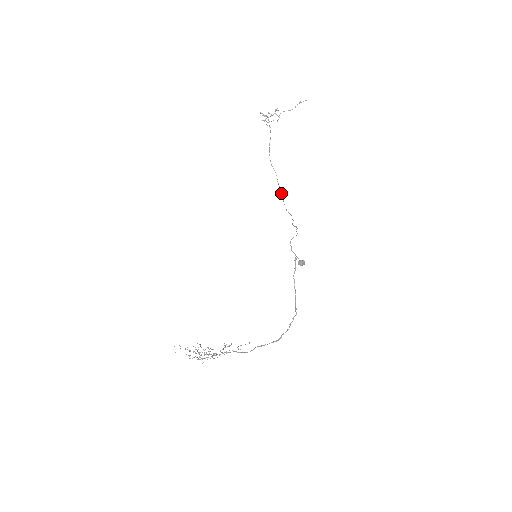
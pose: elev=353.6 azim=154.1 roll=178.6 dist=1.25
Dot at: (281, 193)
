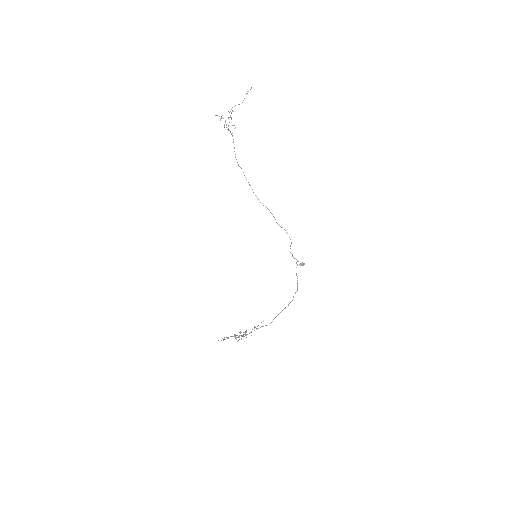
Dot at: (249, 185)
